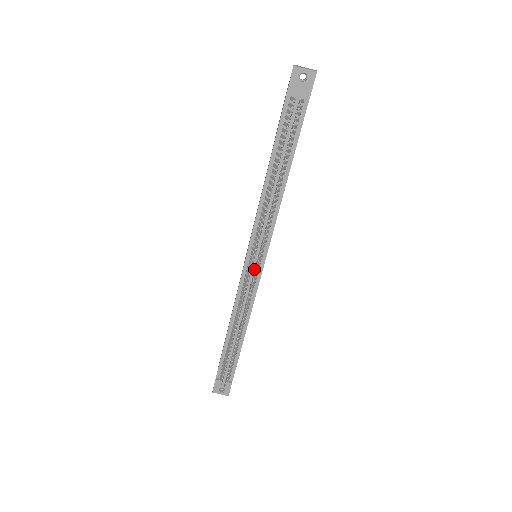
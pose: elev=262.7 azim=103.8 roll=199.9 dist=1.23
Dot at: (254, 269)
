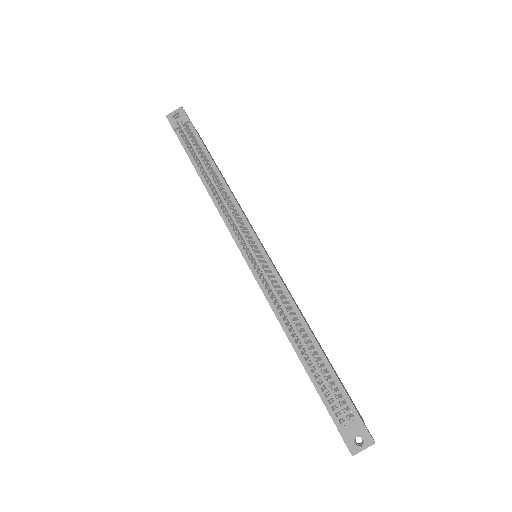
Dot at: (257, 258)
